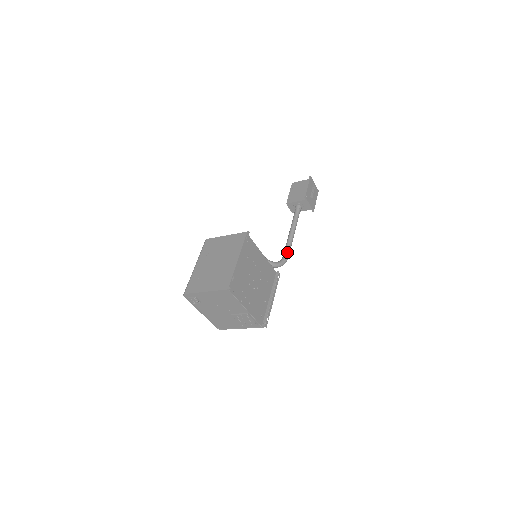
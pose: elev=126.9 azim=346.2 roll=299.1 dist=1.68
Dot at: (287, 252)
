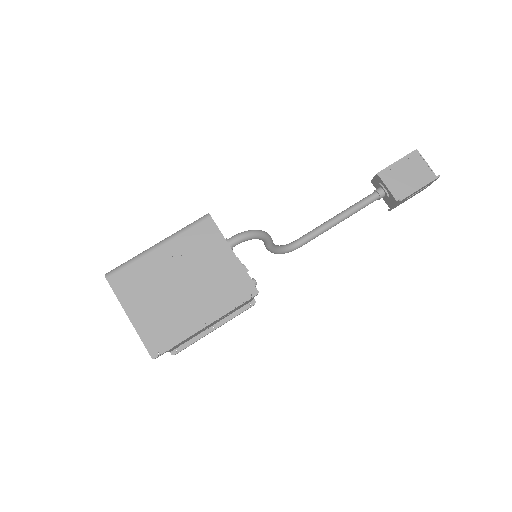
Dot at: (305, 242)
